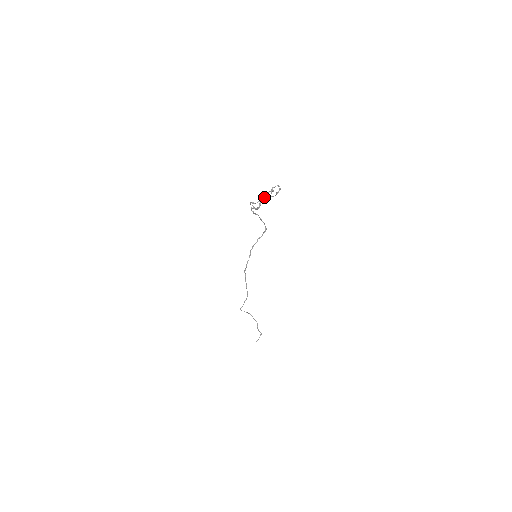
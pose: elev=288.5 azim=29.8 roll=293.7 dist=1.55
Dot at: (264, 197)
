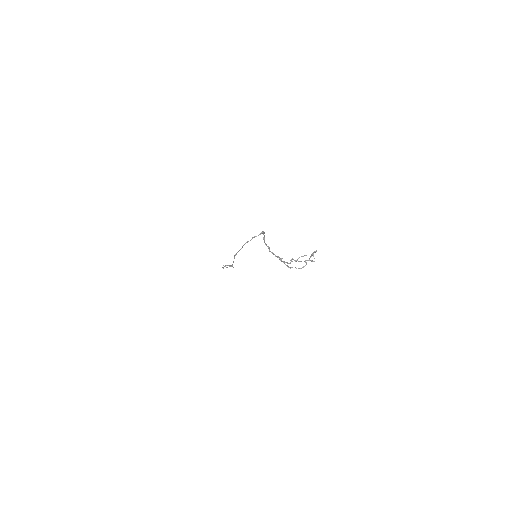
Dot at: (298, 258)
